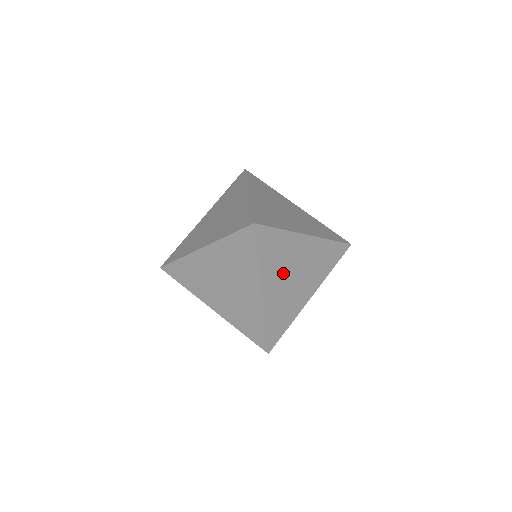
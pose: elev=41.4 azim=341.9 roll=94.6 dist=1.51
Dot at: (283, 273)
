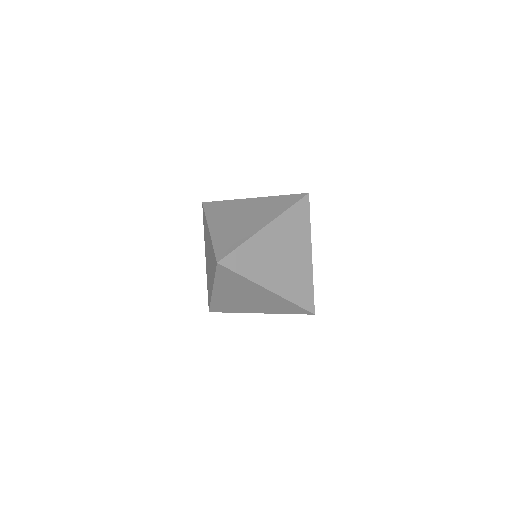
Dot at: (283, 242)
